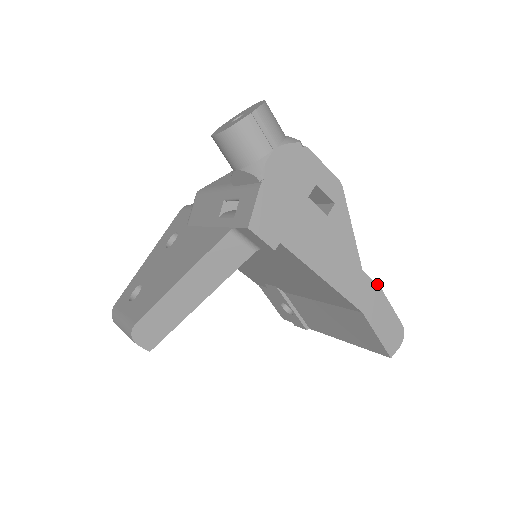
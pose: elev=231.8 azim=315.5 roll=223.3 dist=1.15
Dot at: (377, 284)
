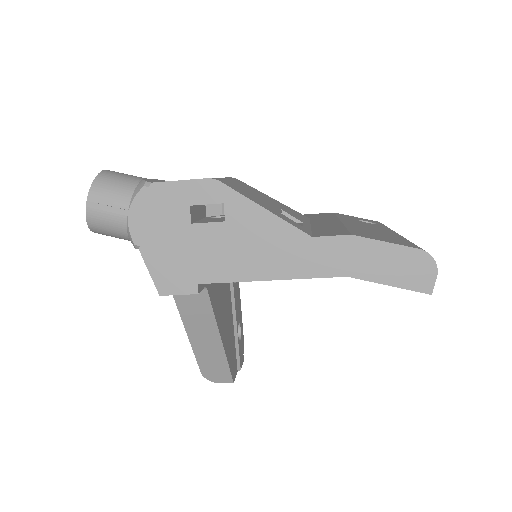
Dot at: (344, 235)
